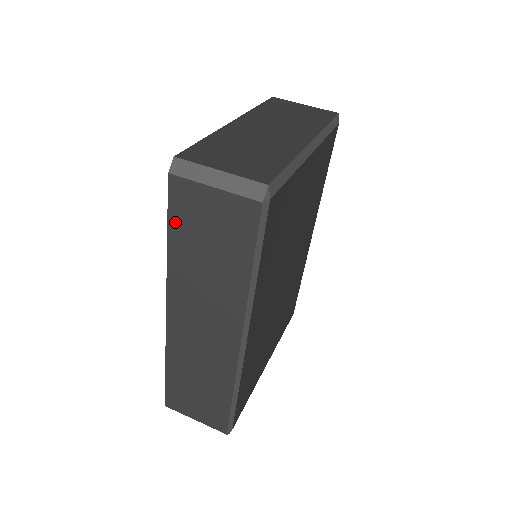
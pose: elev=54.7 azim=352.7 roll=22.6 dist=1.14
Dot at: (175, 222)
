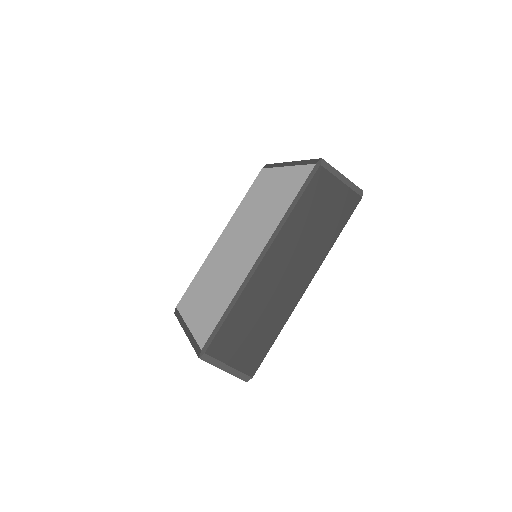
Dot at: (308, 194)
